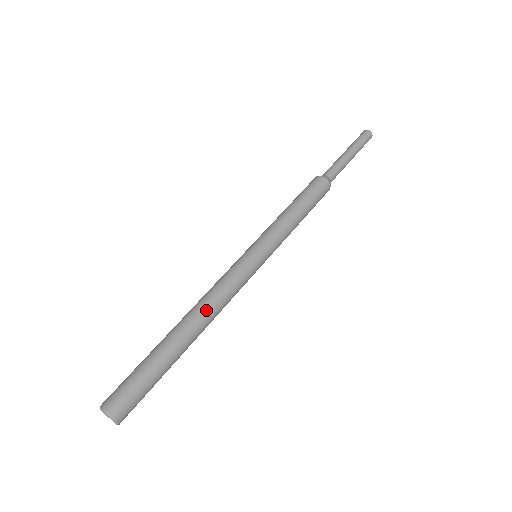
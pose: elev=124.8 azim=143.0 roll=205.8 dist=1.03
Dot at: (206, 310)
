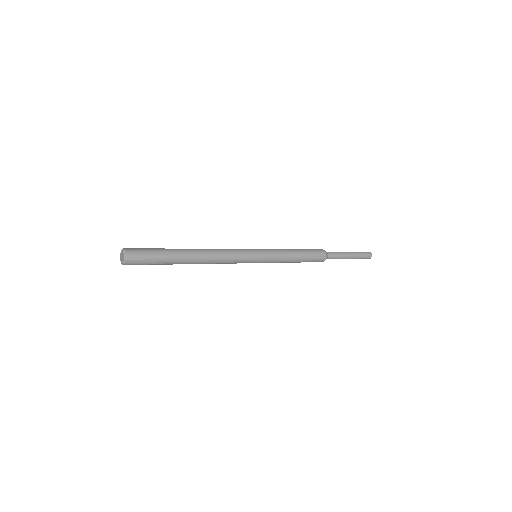
Dot at: occluded
